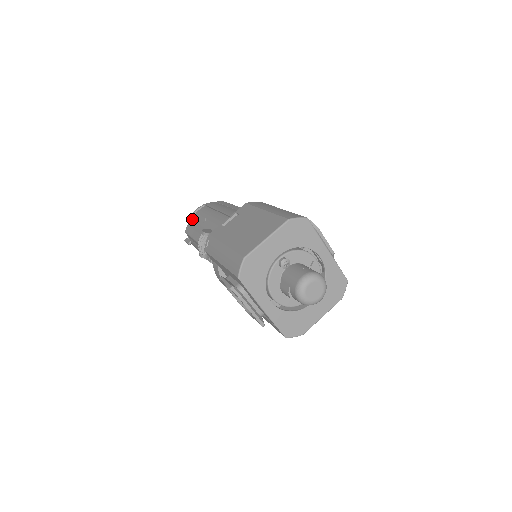
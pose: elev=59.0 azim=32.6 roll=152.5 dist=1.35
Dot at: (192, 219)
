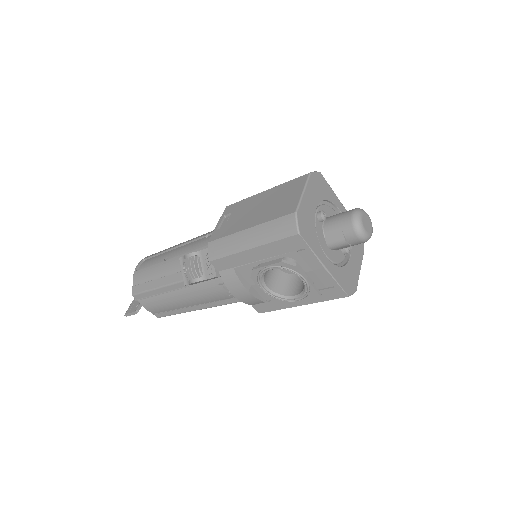
Dot at: (139, 275)
